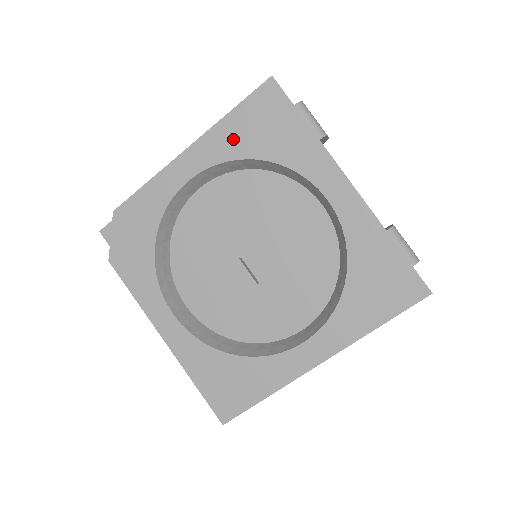
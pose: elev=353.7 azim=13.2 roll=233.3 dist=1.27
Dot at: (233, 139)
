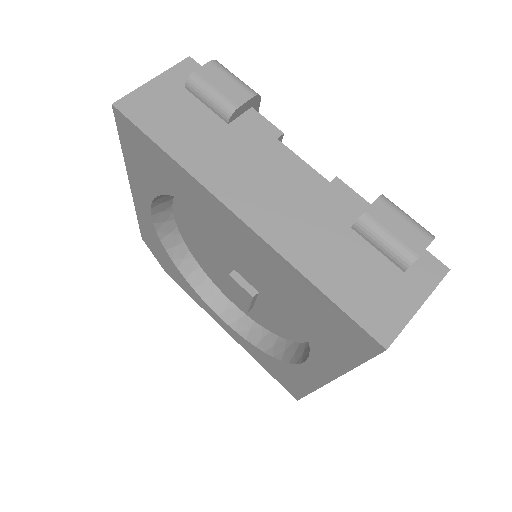
Dot at: (142, 177)
